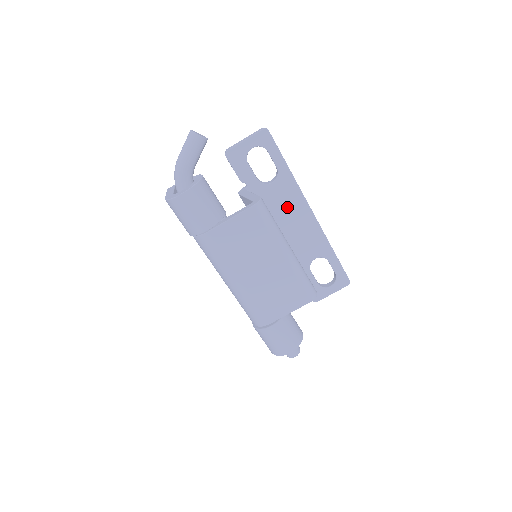
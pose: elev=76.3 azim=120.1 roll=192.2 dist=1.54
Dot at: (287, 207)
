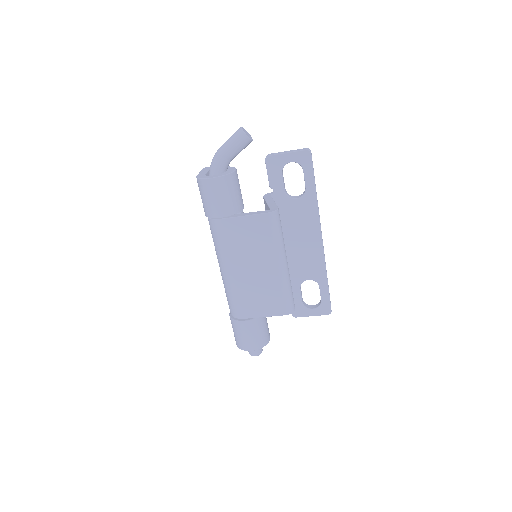
Dot at: (301, 225)
